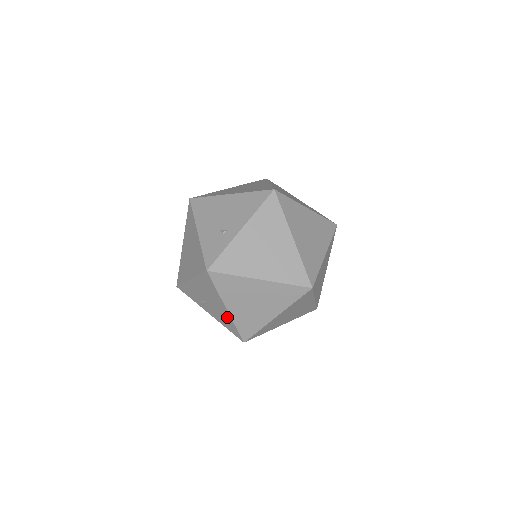
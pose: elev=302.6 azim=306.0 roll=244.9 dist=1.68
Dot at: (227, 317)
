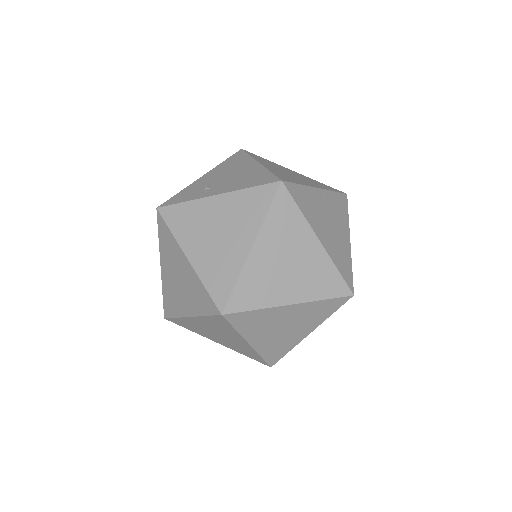
Dot at: occluded
